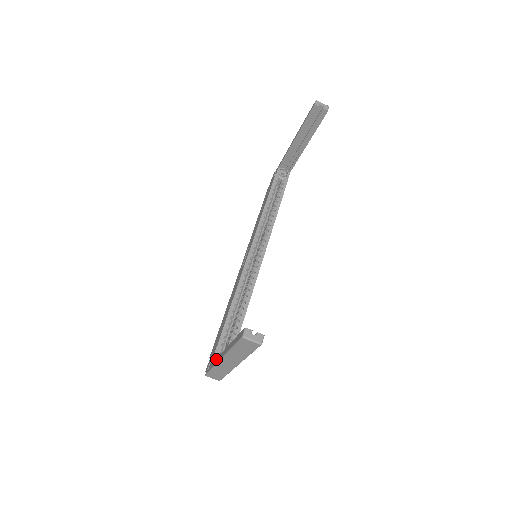
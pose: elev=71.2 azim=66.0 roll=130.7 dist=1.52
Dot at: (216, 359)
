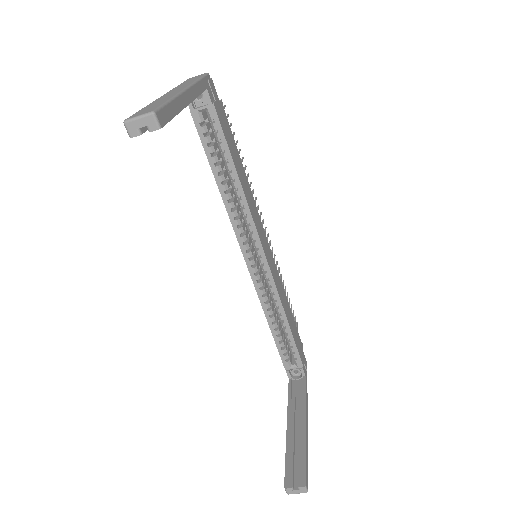
Dot at: (288, 397)
